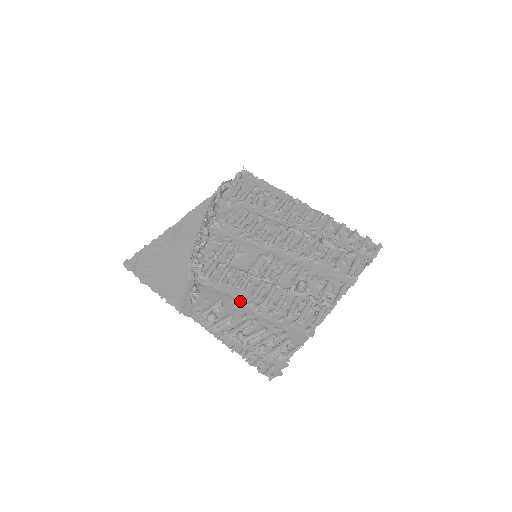
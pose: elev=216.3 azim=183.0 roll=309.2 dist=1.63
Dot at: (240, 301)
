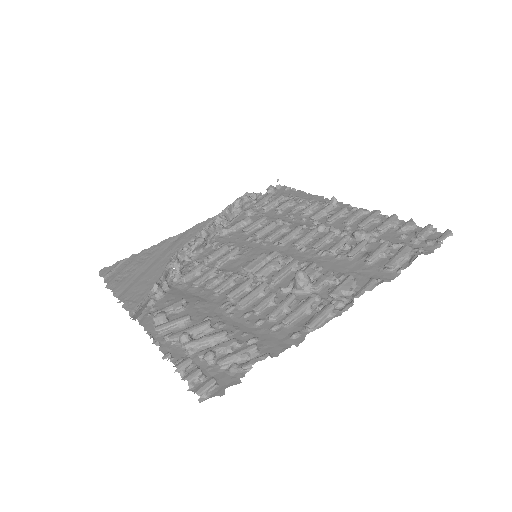
Dot at: (211, 303)
